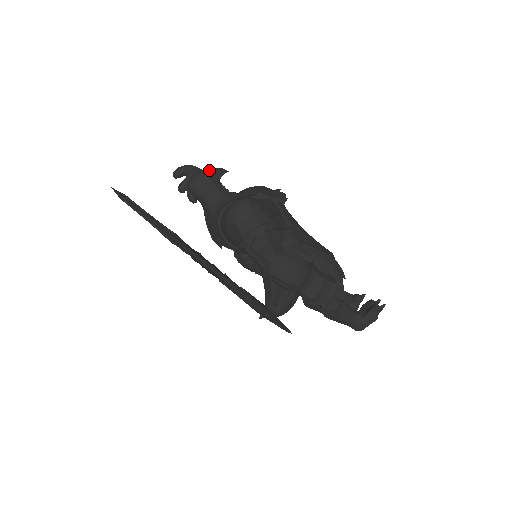
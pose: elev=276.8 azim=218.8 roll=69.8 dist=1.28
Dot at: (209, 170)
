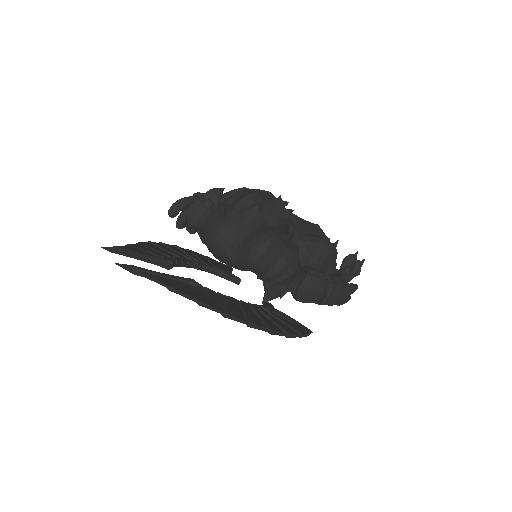
Dot at: (209, 201)
